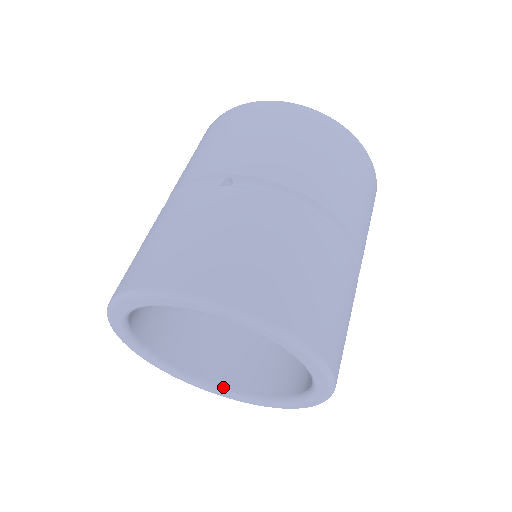
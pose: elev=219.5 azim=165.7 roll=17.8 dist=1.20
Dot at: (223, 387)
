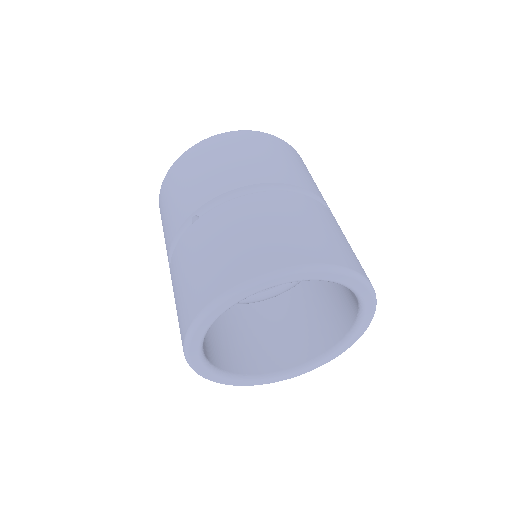
Dot at: (310, 361)
